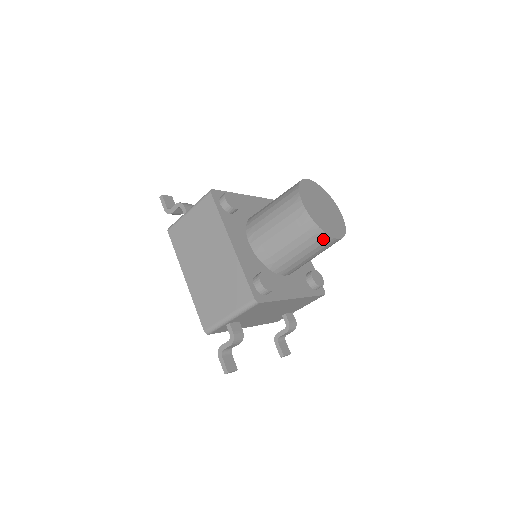
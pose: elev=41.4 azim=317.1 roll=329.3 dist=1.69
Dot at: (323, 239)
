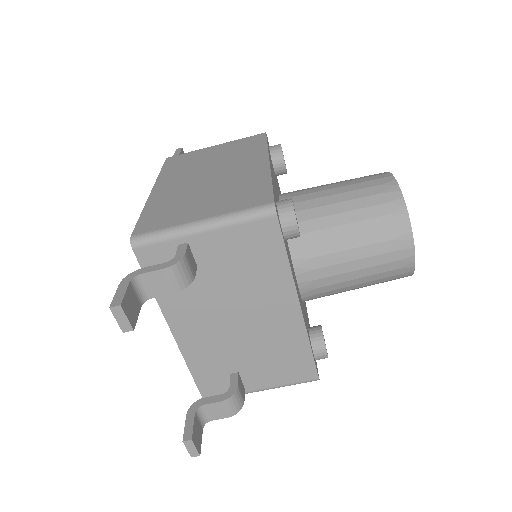
Dot at: (399, 230)
